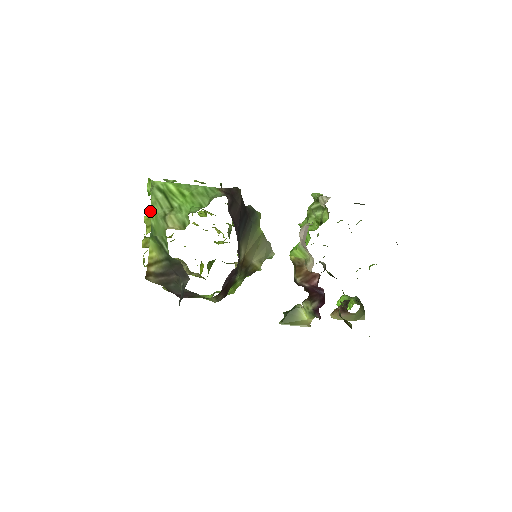
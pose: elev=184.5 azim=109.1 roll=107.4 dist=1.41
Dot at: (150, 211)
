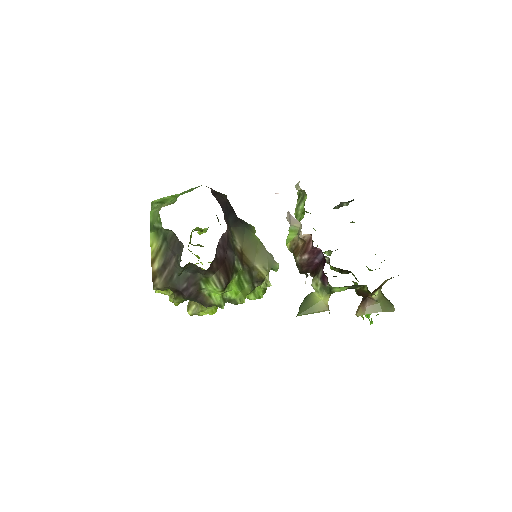
Dot at: occluded
